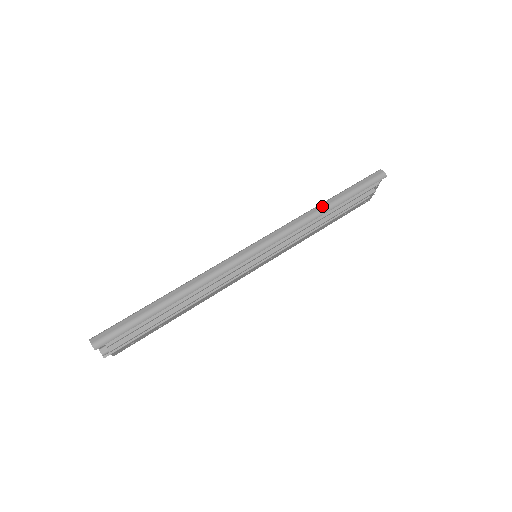
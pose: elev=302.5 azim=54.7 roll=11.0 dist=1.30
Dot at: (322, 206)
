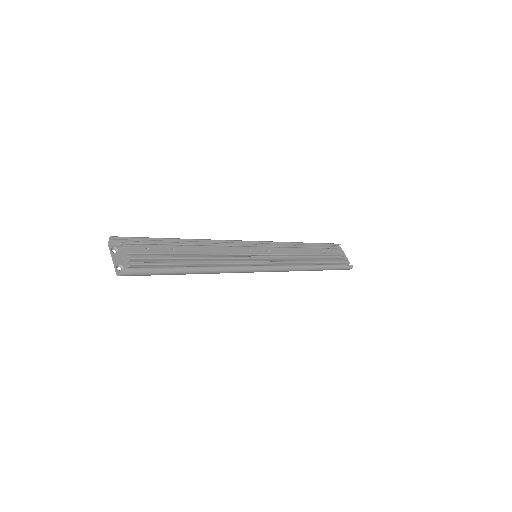
Dot at: occluded
